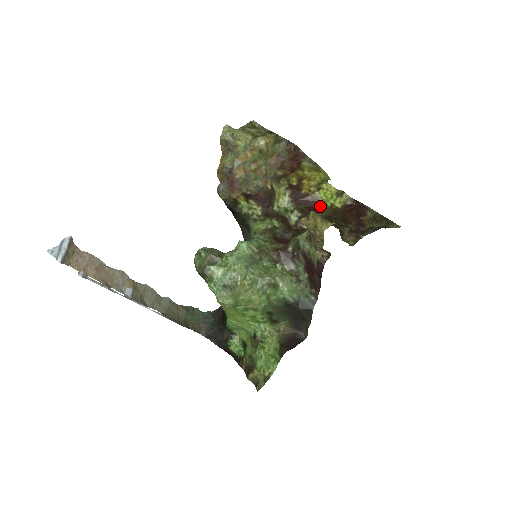
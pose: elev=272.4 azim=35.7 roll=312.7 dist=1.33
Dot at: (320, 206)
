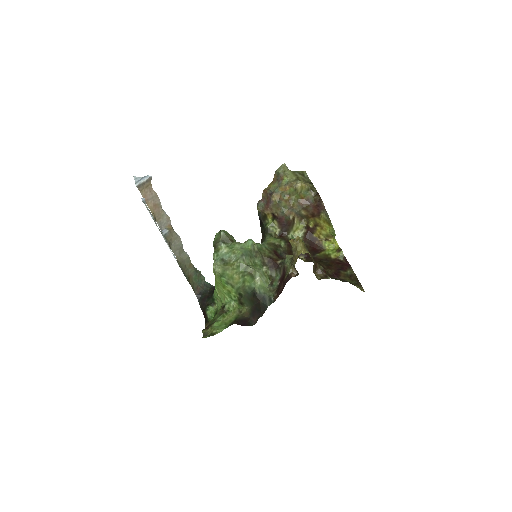
Dot at: (320, 251)
